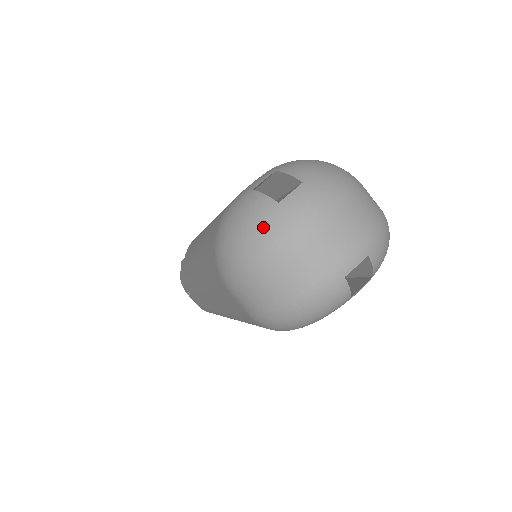
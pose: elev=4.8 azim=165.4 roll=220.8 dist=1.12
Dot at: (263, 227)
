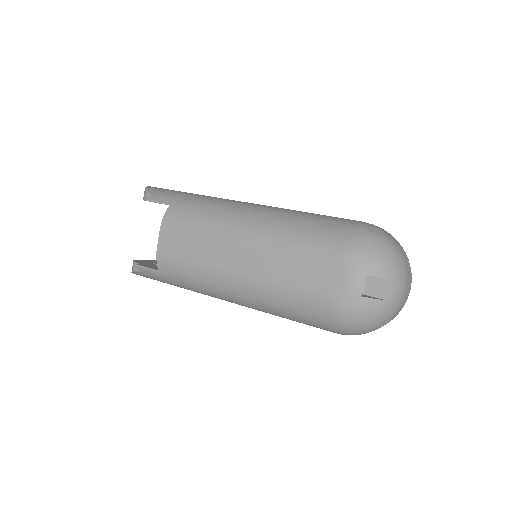
Dot at: (383, 316)
